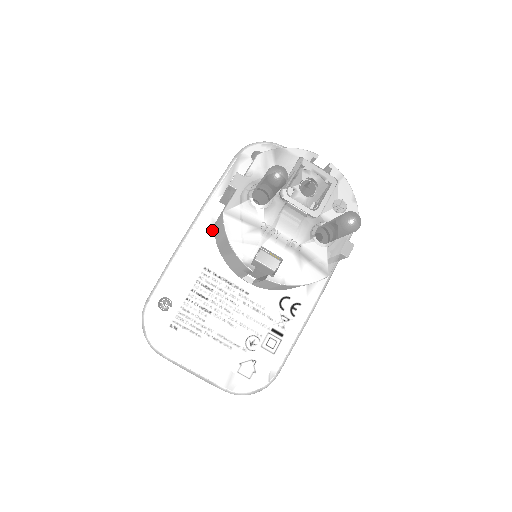
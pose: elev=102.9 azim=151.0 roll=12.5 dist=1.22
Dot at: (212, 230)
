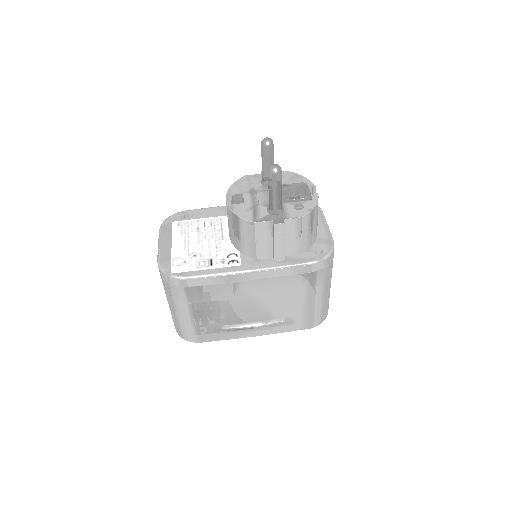
Dot at: occluded
